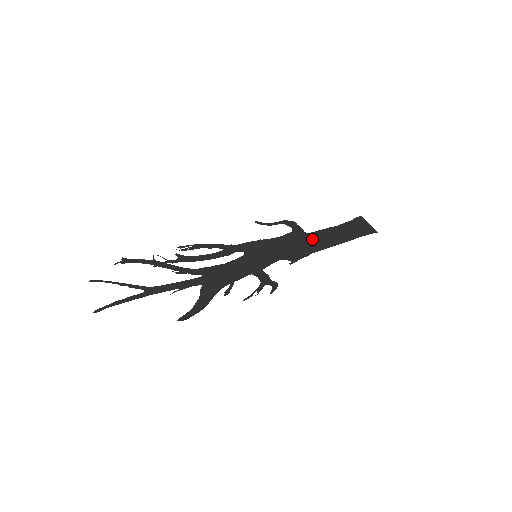
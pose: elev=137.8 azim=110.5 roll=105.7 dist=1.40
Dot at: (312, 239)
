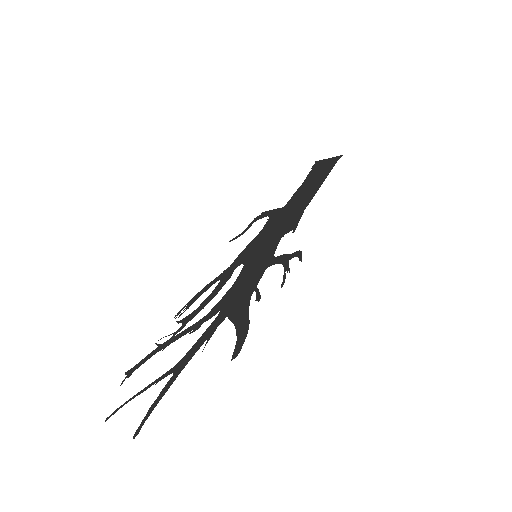
Dot at: (293, 205)
